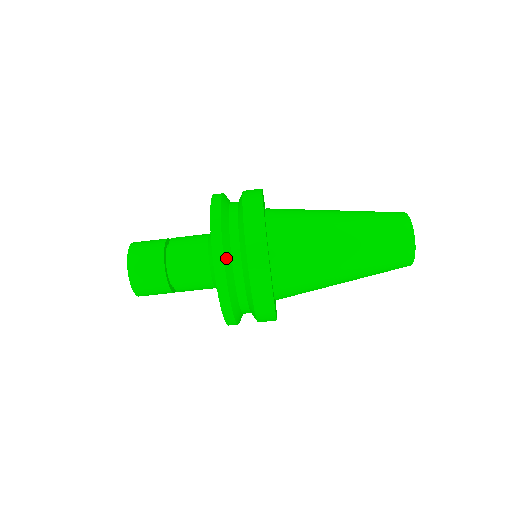
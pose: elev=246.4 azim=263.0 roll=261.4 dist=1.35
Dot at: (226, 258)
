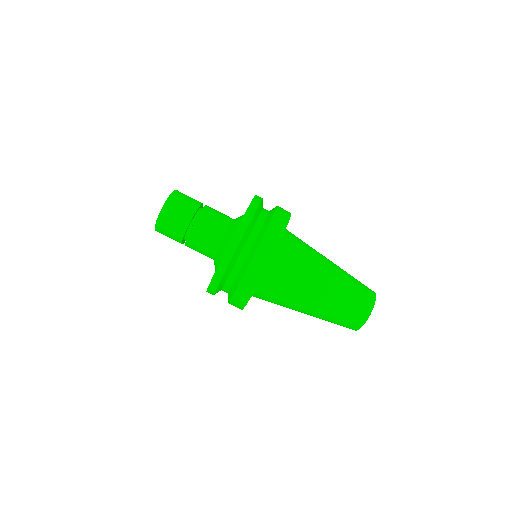
Dot at: (226, 274)
